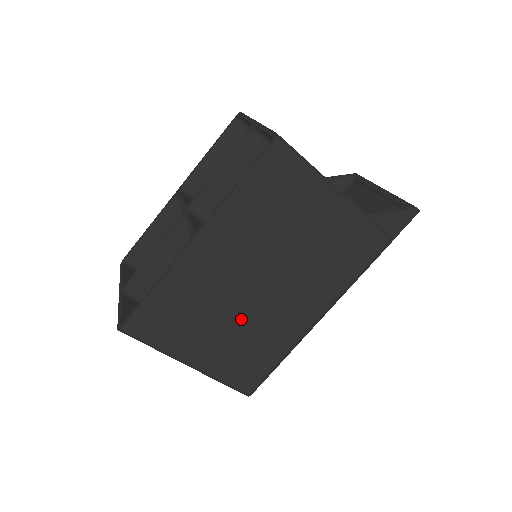
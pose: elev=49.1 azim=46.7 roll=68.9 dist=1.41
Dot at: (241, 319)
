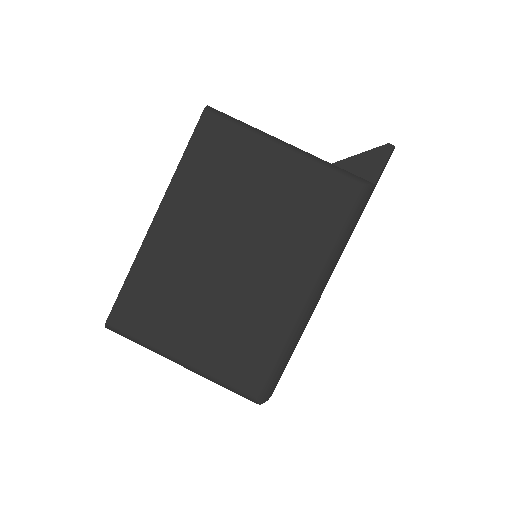
Dot at: (222, 301)
